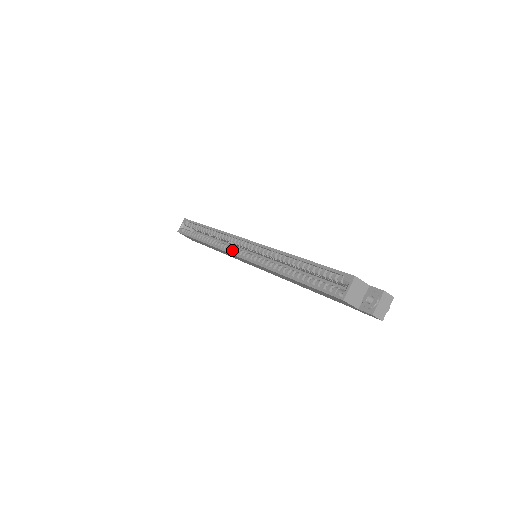
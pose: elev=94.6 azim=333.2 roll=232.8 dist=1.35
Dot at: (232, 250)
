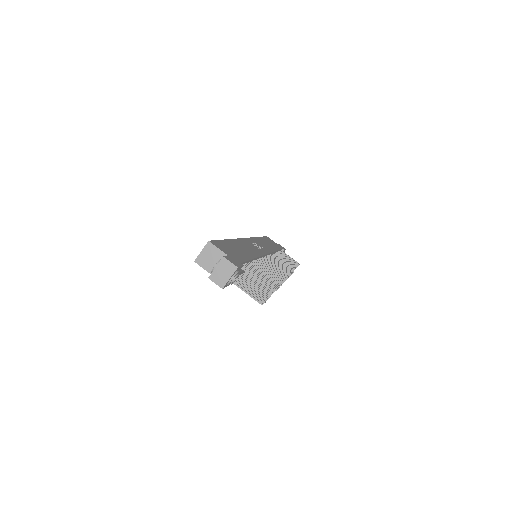
Dot at: occluded
